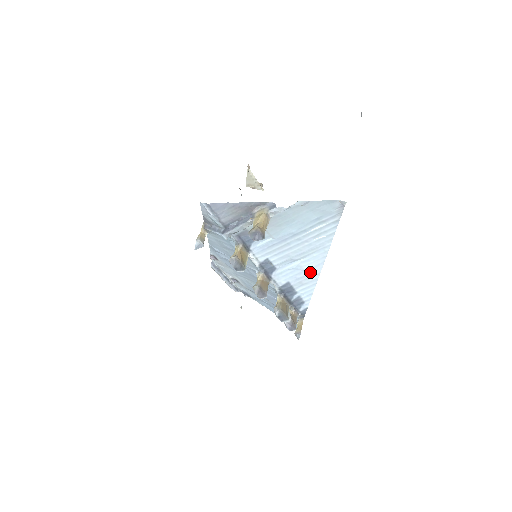
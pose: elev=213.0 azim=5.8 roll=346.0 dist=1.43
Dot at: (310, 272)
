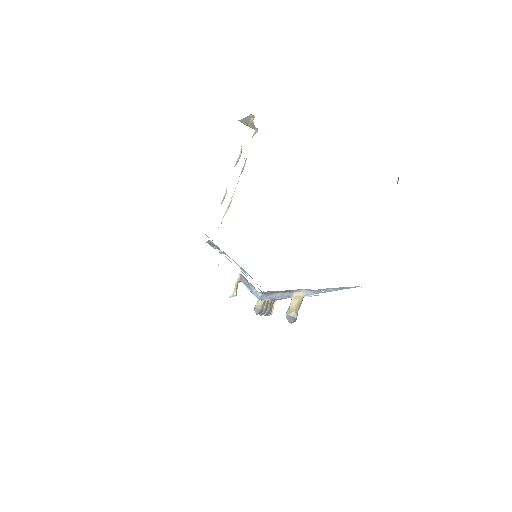
Dot at: occluded
